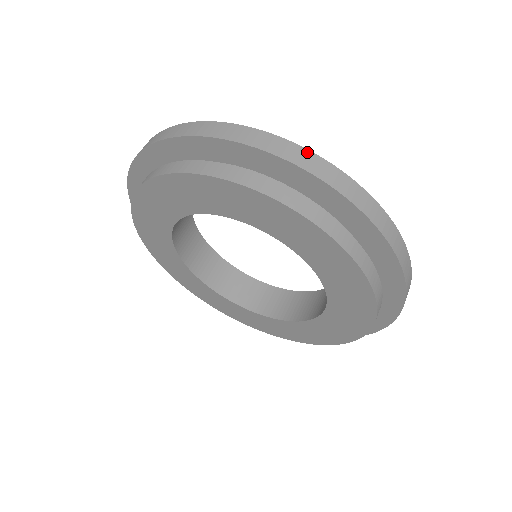
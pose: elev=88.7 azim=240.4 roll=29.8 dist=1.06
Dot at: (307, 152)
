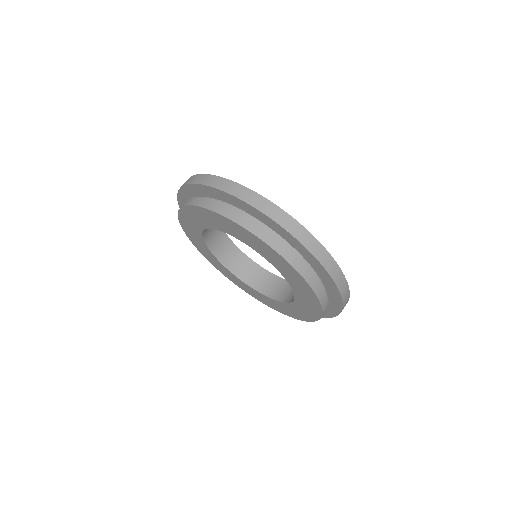
Dot at: (336, 265)
